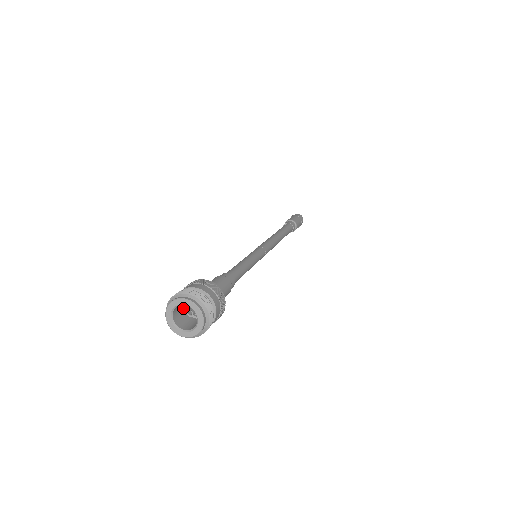
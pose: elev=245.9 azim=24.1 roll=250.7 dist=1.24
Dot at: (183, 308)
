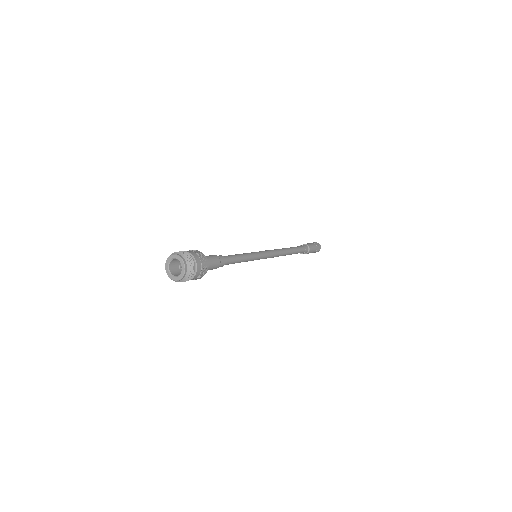
Dot at: occluded
